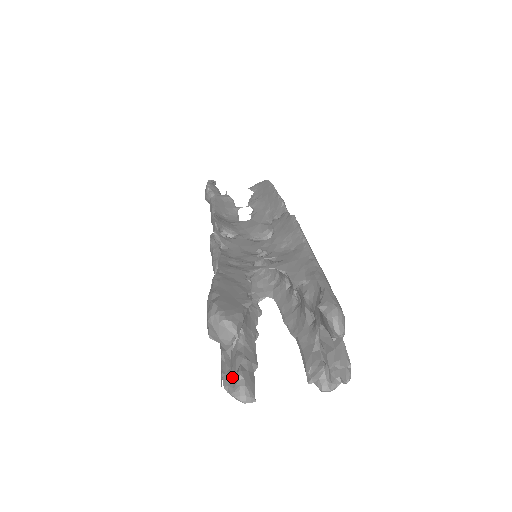
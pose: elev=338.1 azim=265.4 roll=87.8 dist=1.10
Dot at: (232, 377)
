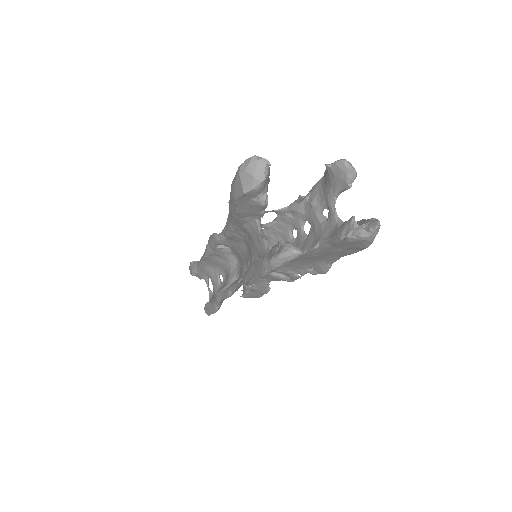
Dot at: occluded
